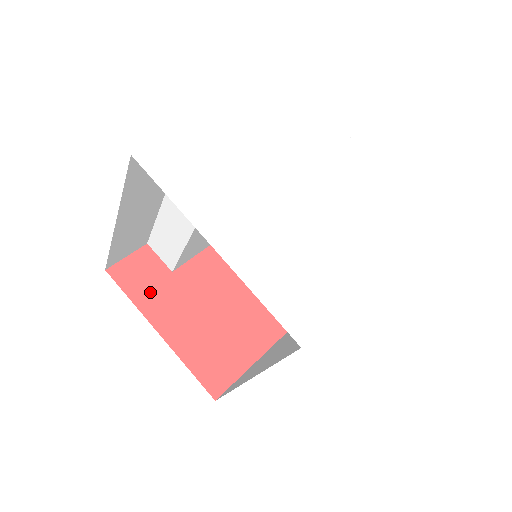
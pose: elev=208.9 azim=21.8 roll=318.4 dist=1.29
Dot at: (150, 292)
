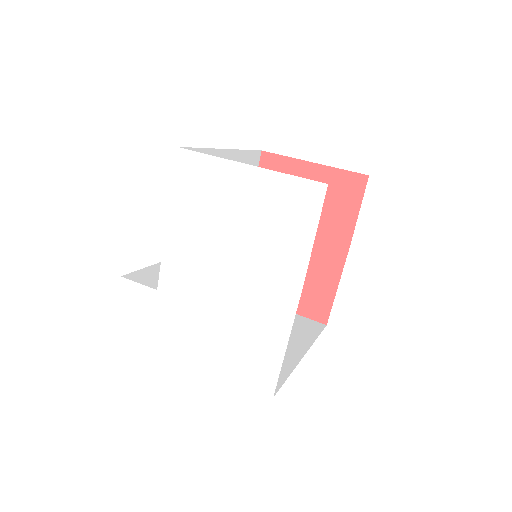
Dot at: occluded
